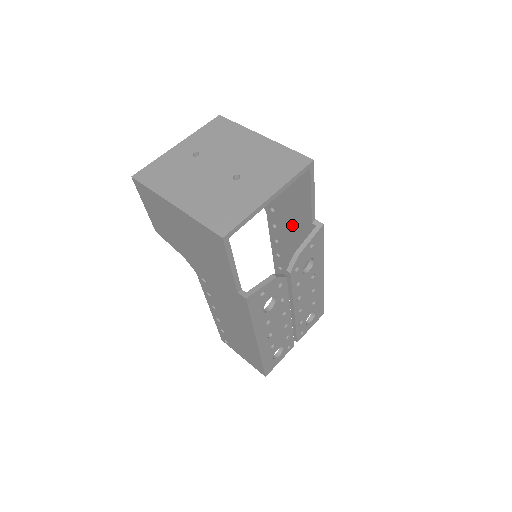
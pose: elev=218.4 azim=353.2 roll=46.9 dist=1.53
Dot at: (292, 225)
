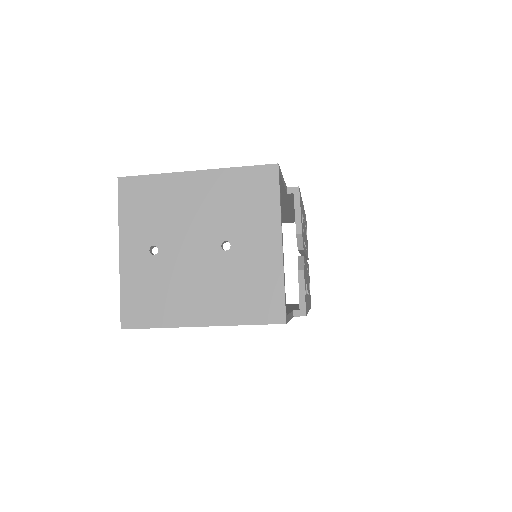
Dot at: occluded
